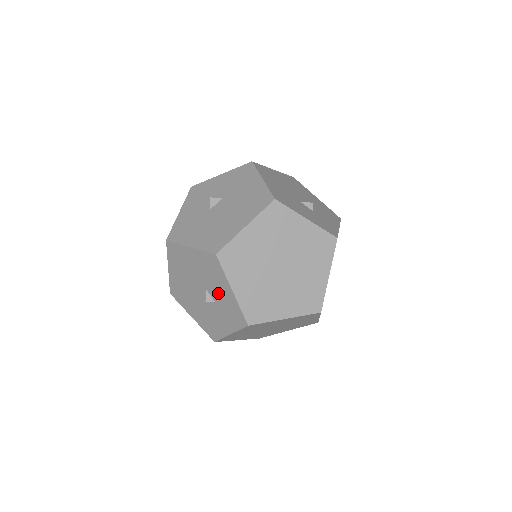
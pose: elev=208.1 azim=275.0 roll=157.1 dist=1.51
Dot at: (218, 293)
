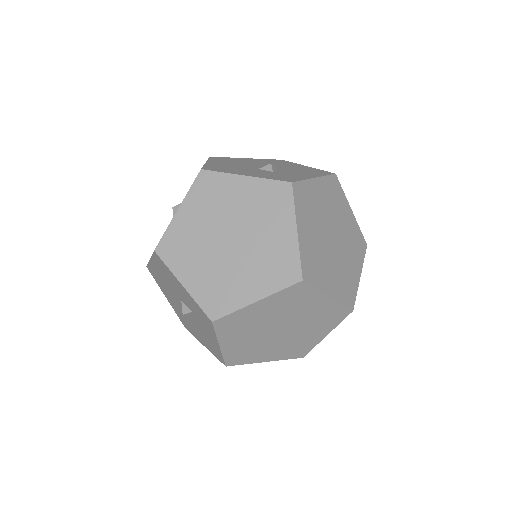
Dot at: (184, 298)
